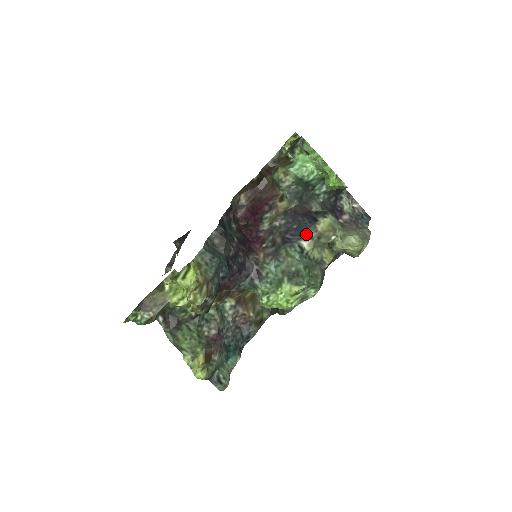
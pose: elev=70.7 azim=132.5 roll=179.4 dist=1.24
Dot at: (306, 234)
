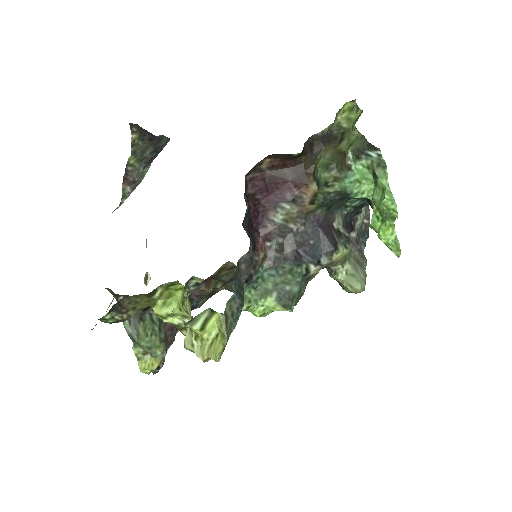
Dot at: (320, 259)
